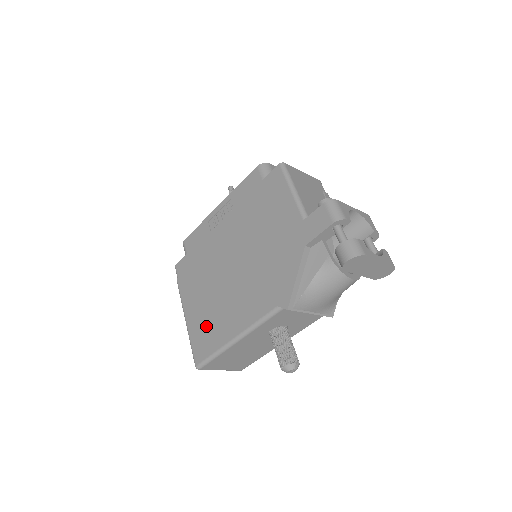
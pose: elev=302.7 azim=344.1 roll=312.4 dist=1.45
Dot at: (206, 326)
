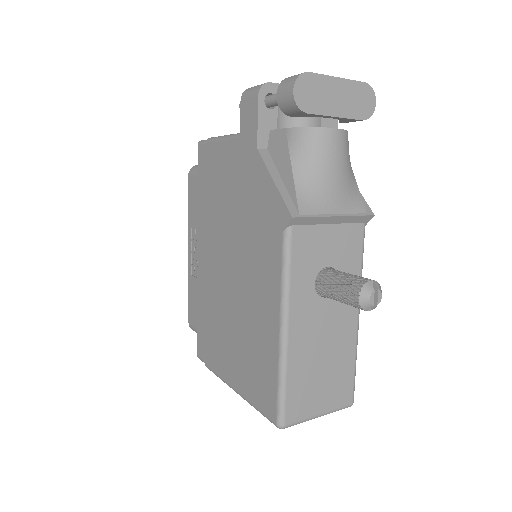
Dot at: (252, 364)
